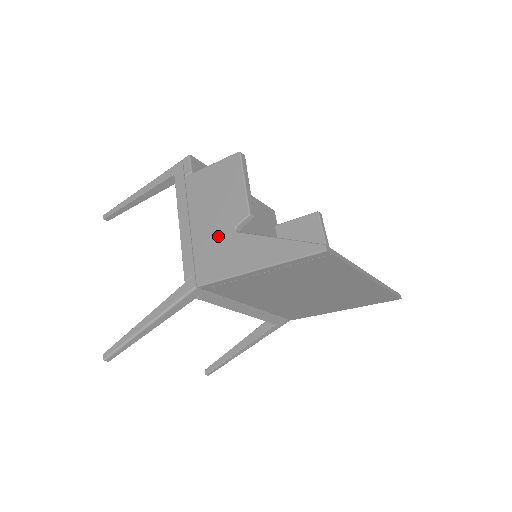
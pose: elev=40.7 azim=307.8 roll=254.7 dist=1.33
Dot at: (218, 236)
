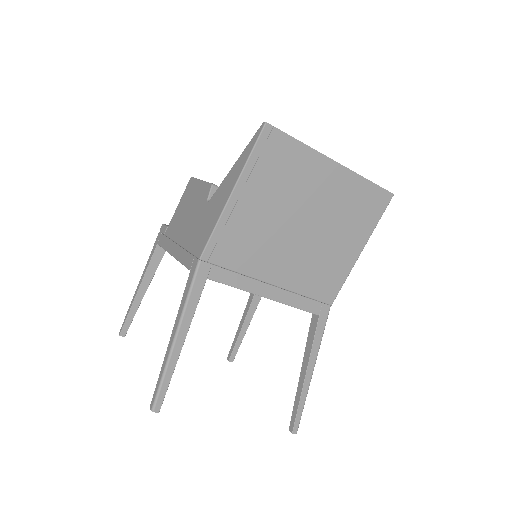
Dot at: (199, 219)
